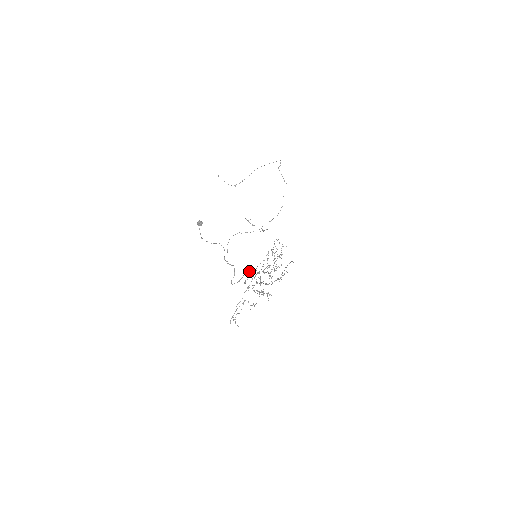
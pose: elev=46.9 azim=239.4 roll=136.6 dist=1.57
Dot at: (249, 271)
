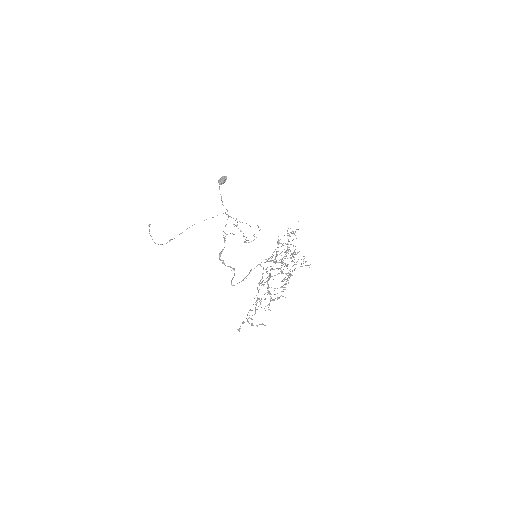
Dot at: occluded
